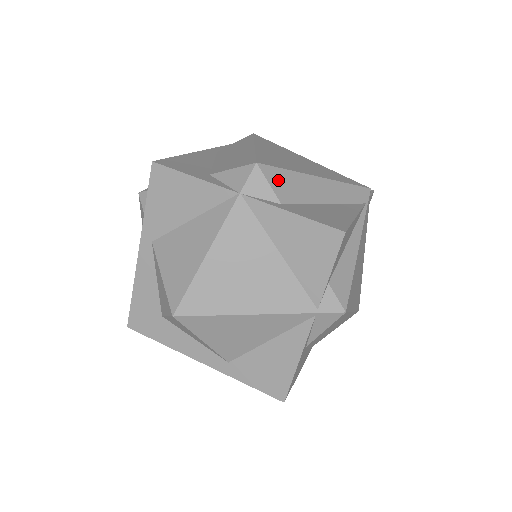
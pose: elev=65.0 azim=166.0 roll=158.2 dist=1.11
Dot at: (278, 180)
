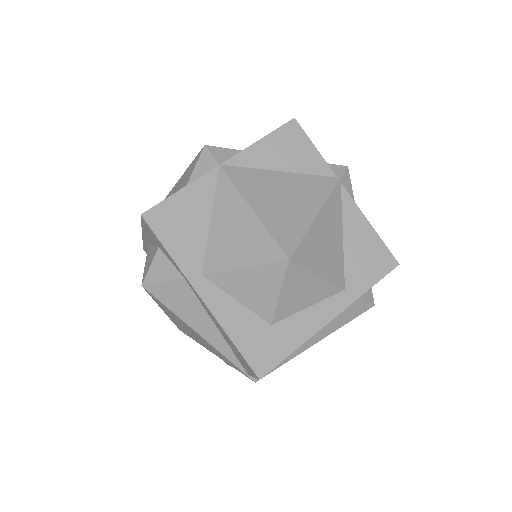
Dot at: occluded
